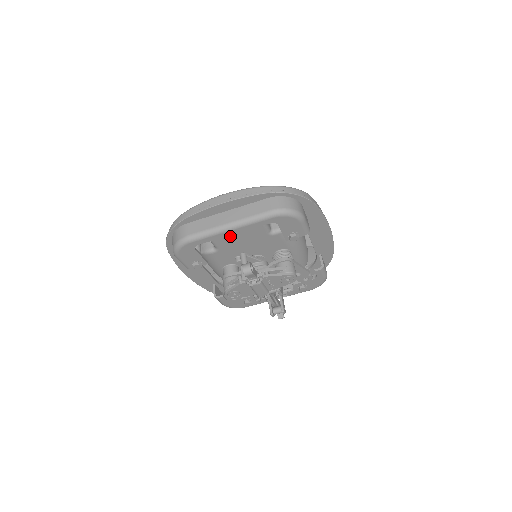
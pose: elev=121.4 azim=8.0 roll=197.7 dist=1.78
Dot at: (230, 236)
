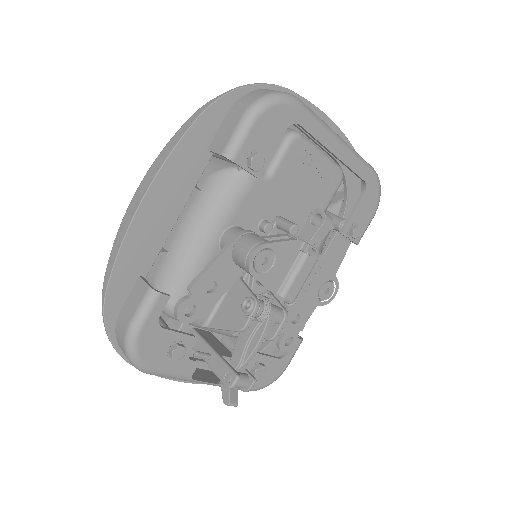
Dot at: (304, 168)
